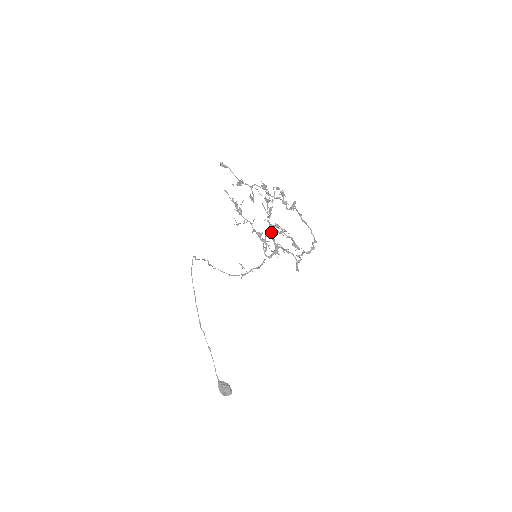
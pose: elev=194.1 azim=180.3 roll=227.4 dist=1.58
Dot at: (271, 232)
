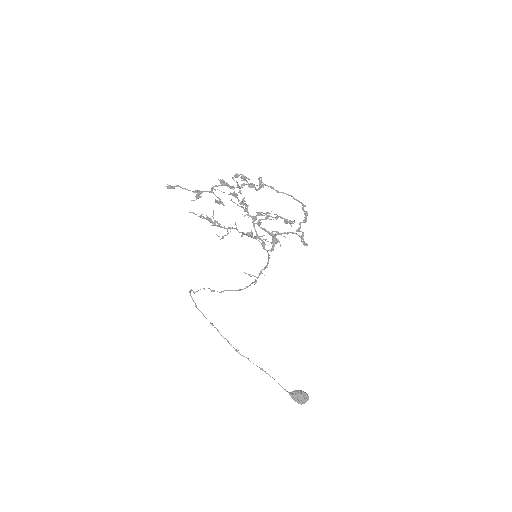
Dot at: (258, 224)
